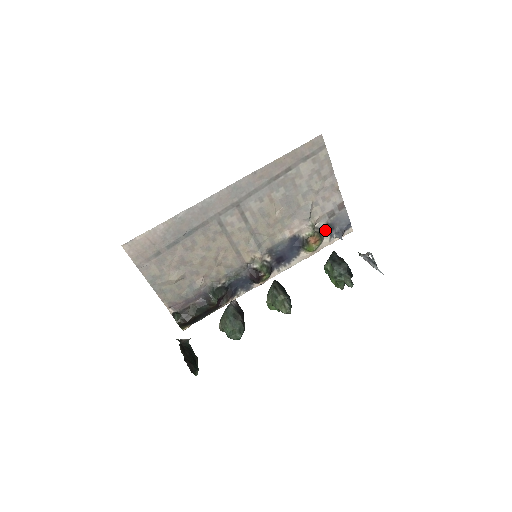
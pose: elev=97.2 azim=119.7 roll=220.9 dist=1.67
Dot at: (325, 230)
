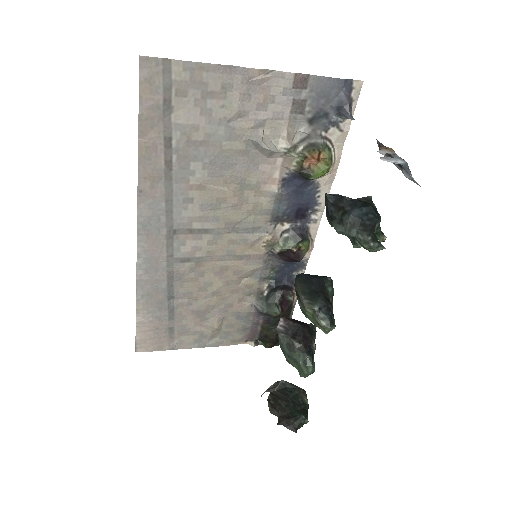
Dot at: (316, 130)
